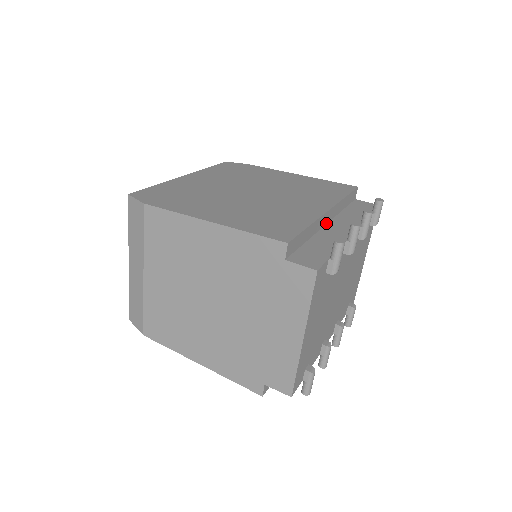
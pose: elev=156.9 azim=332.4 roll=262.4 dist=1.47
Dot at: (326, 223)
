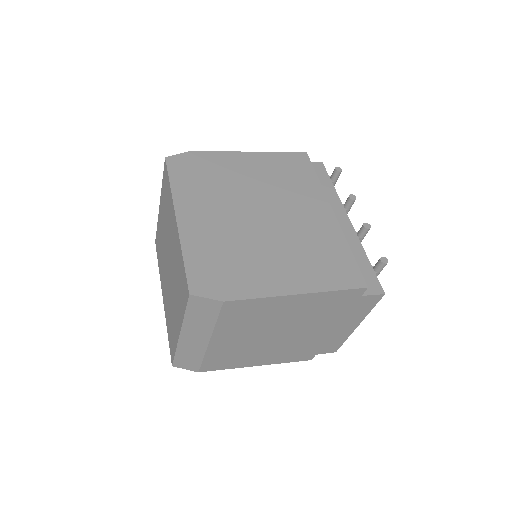
Dot at: occluded
